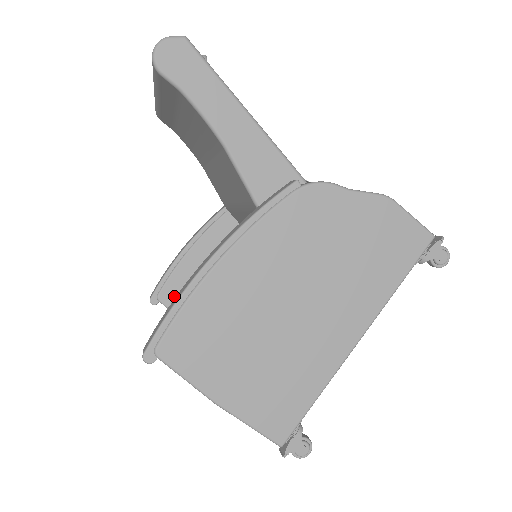
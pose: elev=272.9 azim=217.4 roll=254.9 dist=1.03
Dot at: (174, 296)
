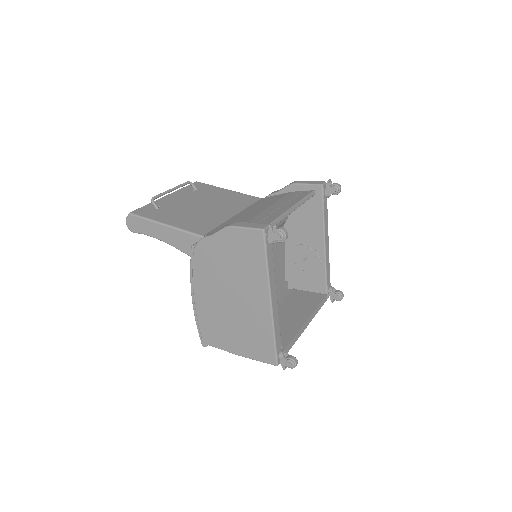
Dot at: occluded
